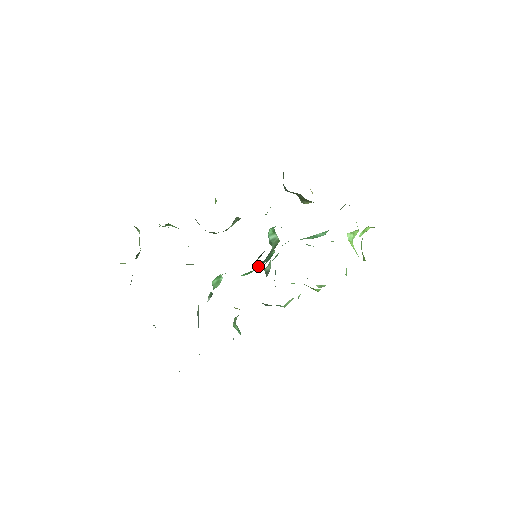
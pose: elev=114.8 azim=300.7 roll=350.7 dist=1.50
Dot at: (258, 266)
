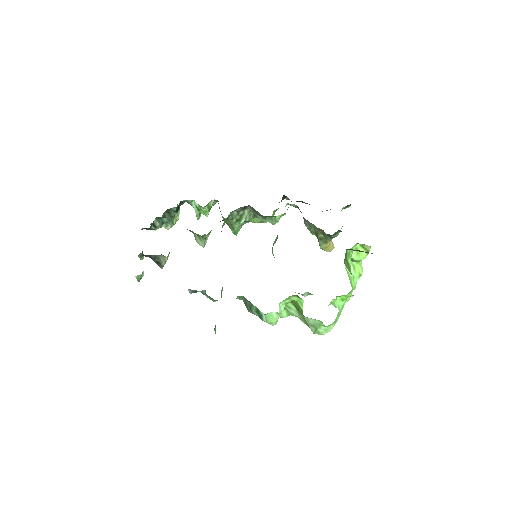
Dot at: occluded
